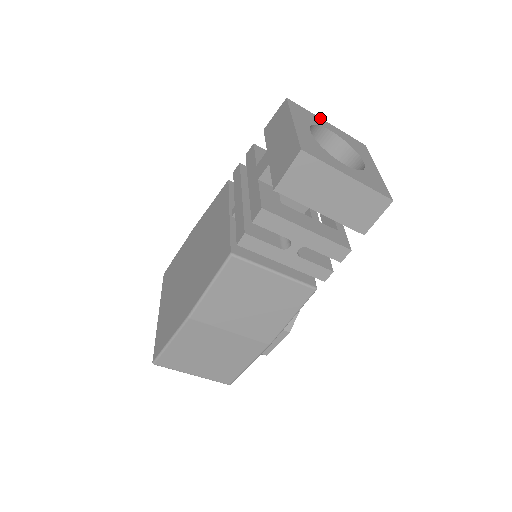
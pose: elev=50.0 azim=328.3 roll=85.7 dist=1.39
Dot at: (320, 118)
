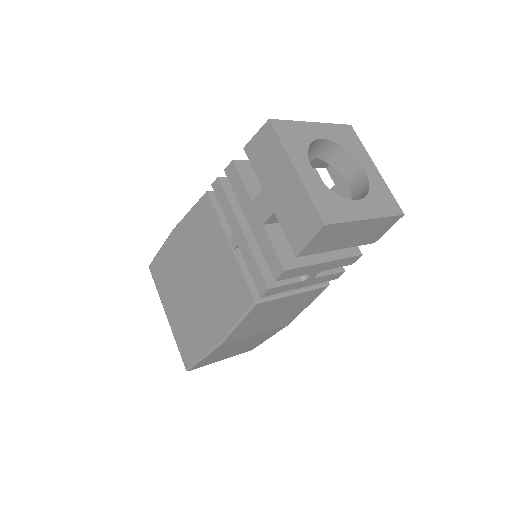
Dot at: (305, 122)
